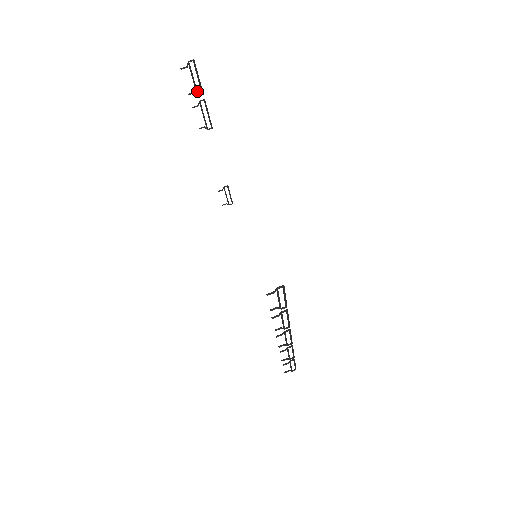
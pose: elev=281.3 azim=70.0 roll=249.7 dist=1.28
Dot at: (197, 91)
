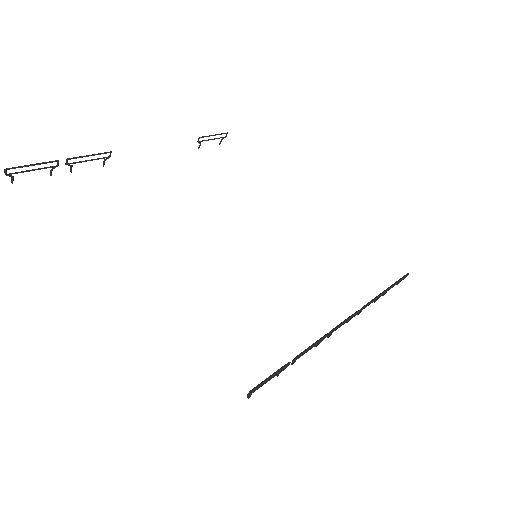
Dot at: (51, 166)
